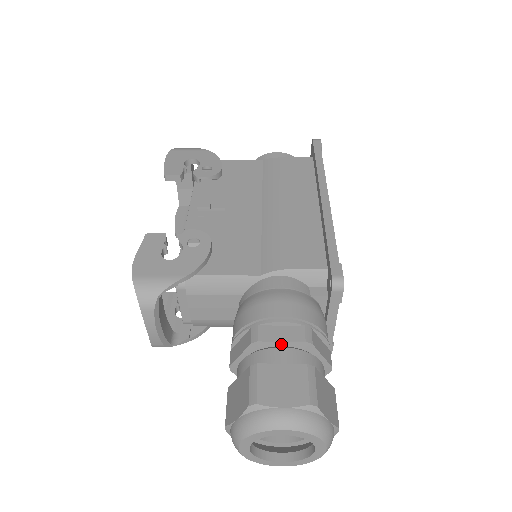
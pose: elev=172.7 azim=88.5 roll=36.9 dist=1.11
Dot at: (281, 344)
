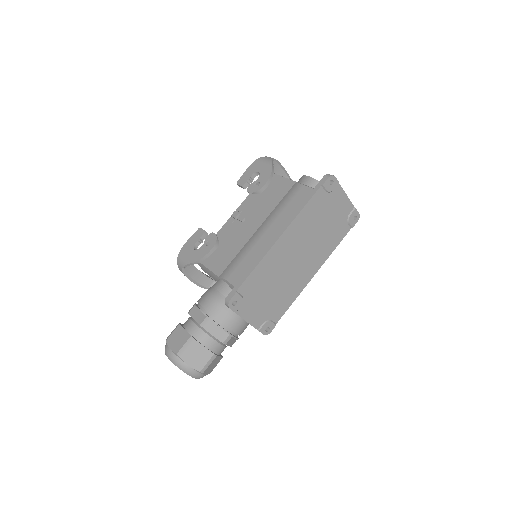
Dot at: (195, 320)
